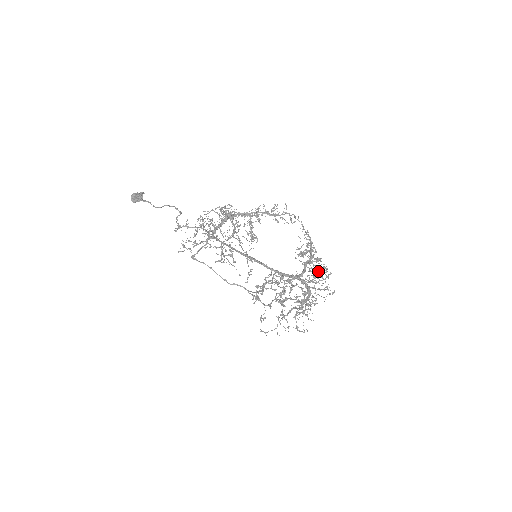
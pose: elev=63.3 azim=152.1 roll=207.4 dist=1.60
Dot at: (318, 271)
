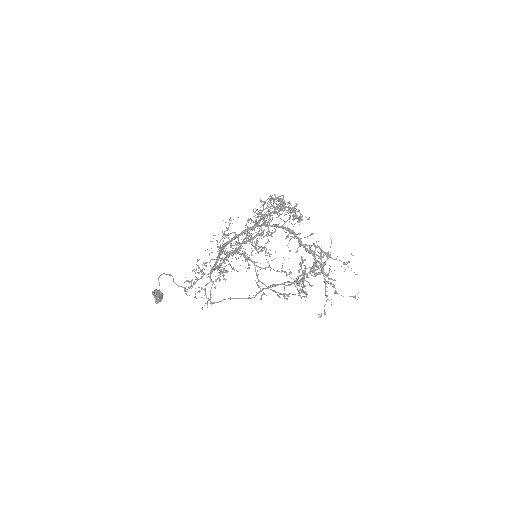
Dot at: occluded
